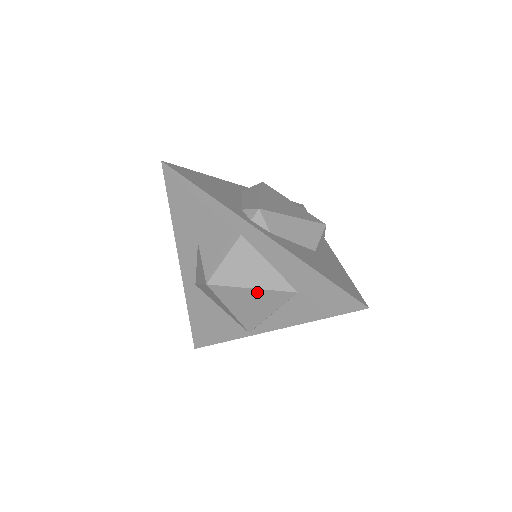
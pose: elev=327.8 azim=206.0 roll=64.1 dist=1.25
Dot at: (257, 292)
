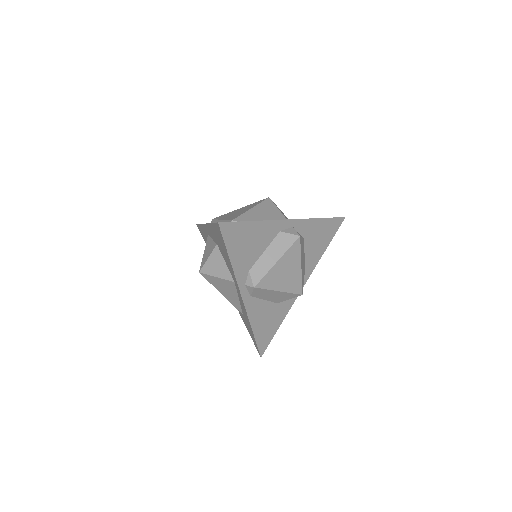
Dot at: occluded
